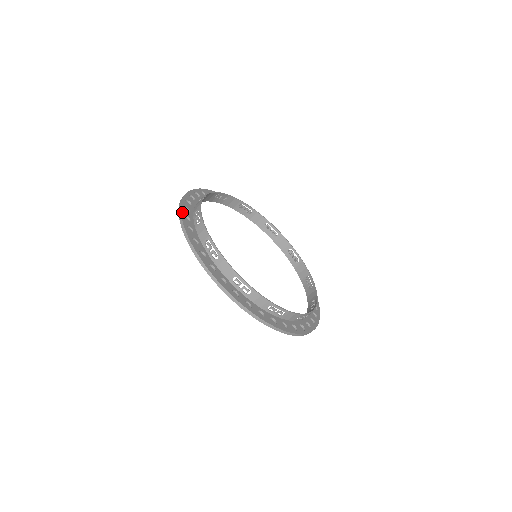
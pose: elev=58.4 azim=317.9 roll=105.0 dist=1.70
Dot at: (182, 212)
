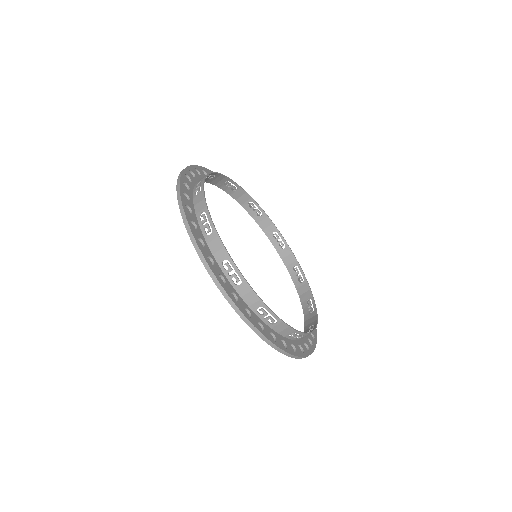
Dot at: (182, 177)
